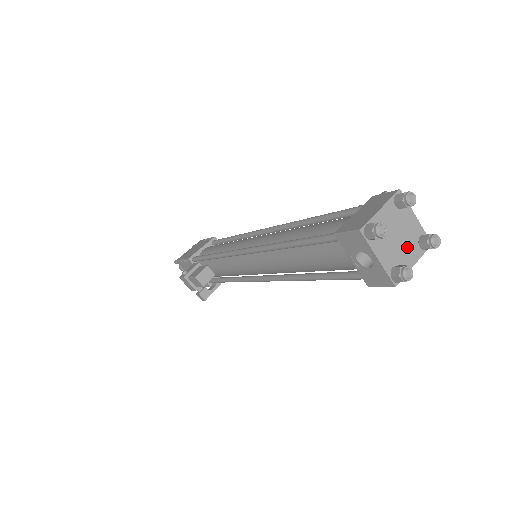
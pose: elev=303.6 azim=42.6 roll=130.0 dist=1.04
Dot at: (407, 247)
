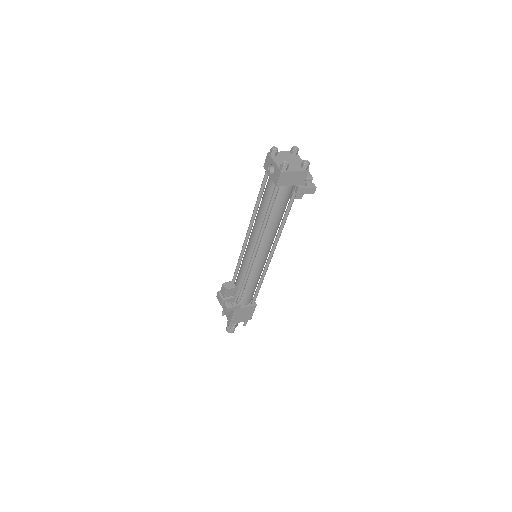
Dot at: (293, 165)
